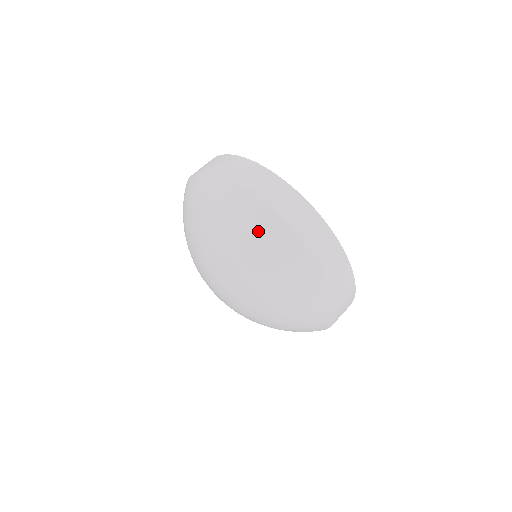
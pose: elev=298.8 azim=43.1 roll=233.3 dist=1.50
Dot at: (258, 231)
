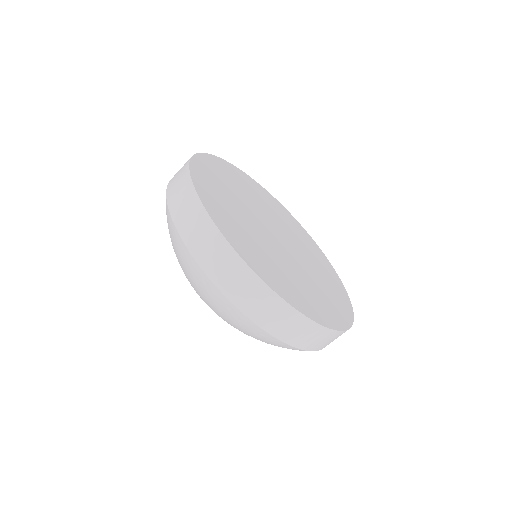
Dot at: (179, 255)
